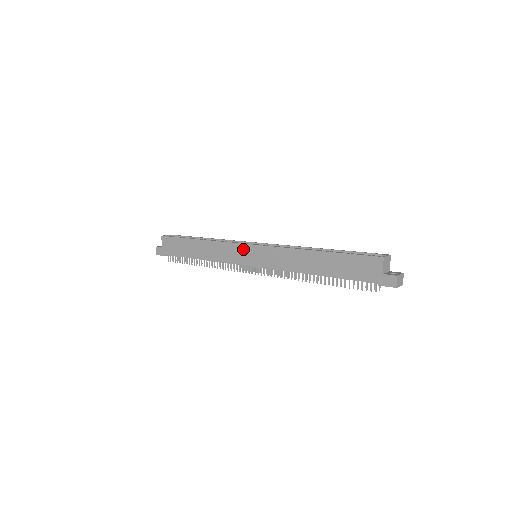
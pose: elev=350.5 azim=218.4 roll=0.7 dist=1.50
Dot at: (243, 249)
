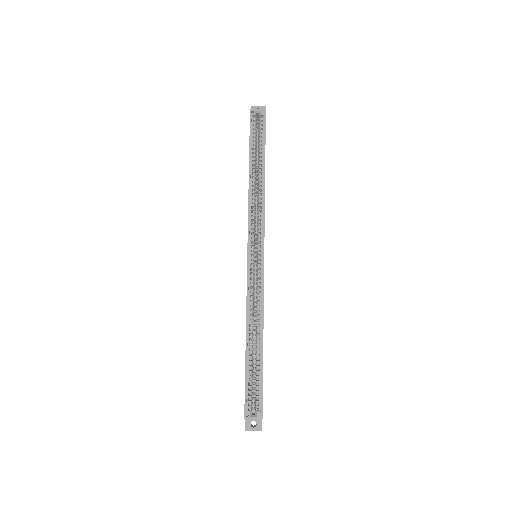
Dot at: (247, 243)
